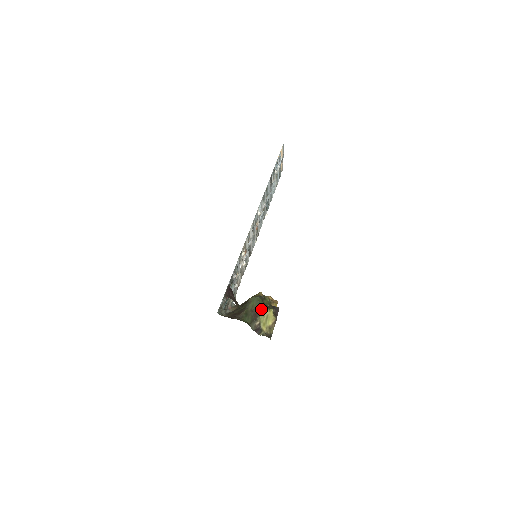
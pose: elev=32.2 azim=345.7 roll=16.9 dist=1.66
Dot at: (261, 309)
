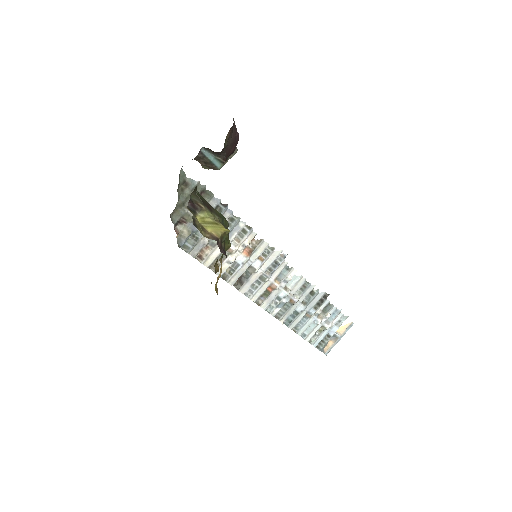
Dot at: (219, 219)
